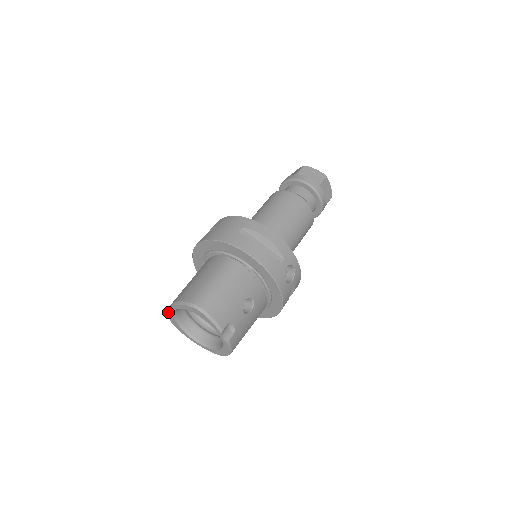
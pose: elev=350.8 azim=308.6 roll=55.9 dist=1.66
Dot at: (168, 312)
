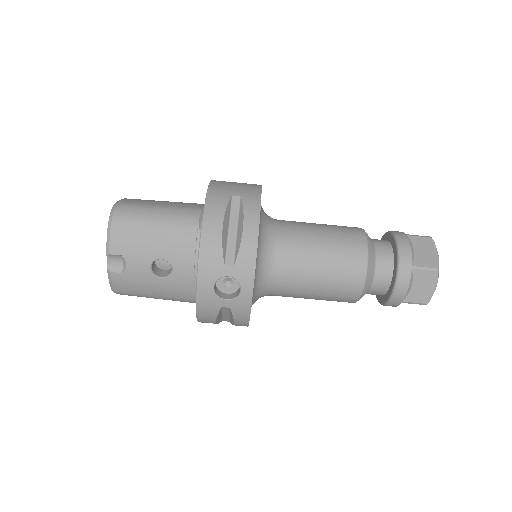
Dot at: occluded
